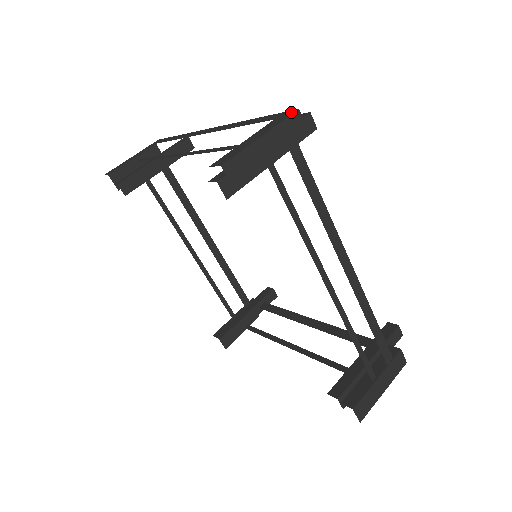
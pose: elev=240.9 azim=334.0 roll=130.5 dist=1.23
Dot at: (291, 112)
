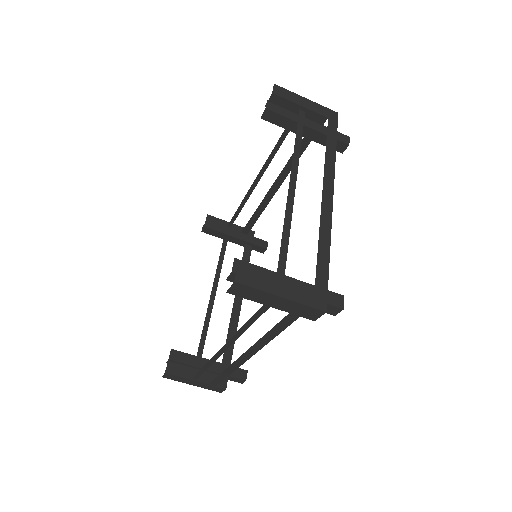
Dot at: (322, 306)
